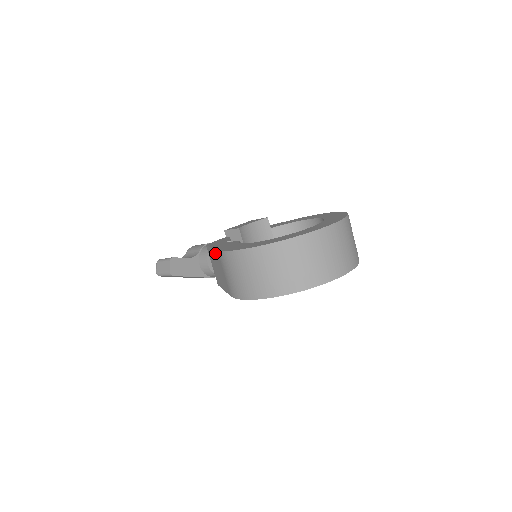
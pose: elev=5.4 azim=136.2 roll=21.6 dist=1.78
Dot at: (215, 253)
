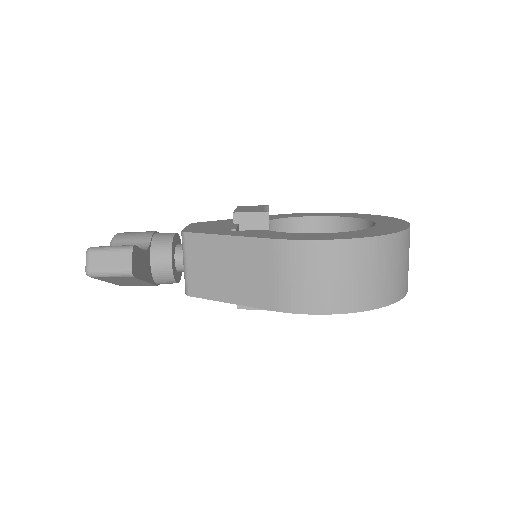
Dot at: (246, 243)
